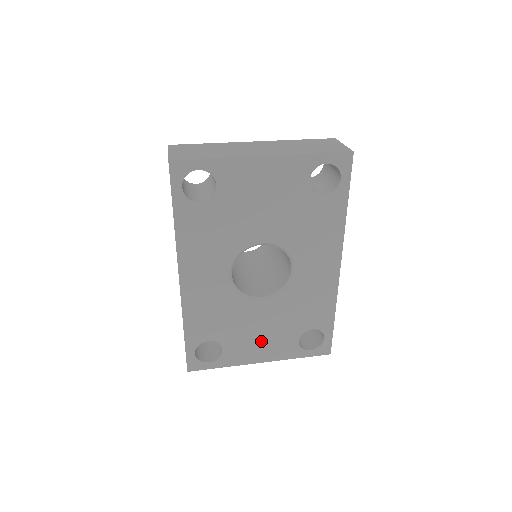
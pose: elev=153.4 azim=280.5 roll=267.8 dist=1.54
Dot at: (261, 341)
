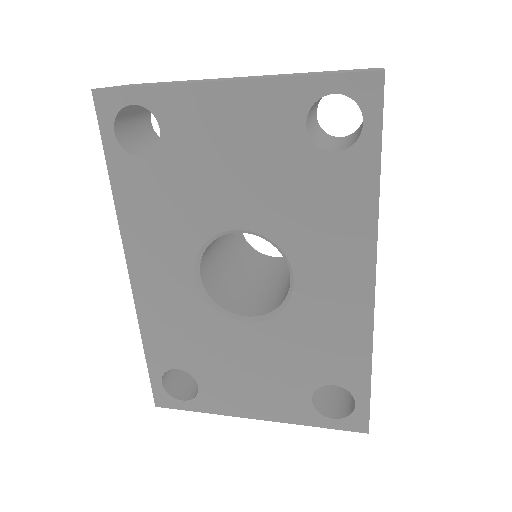
Dot at: (253, 386)
